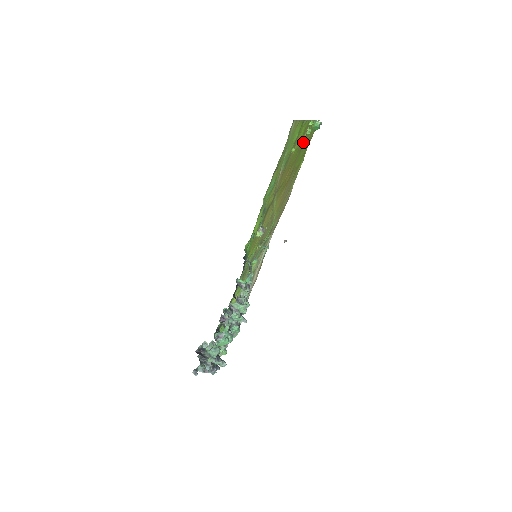
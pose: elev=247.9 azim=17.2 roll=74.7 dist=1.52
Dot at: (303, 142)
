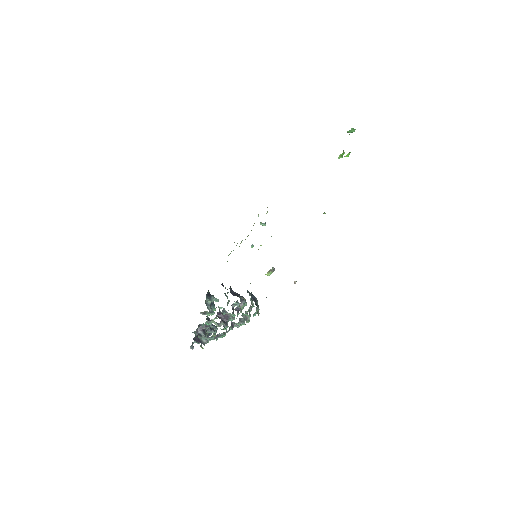
Dot at: occluded
